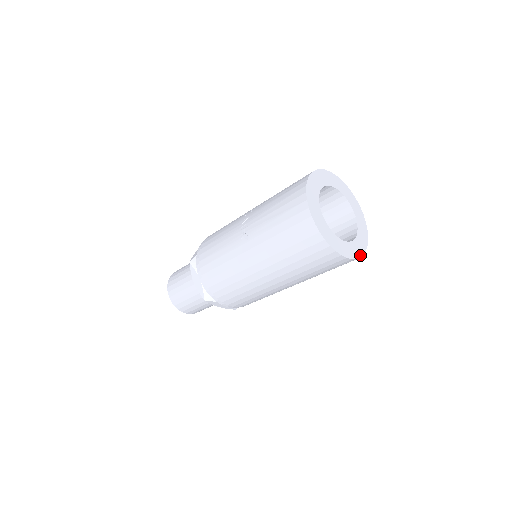
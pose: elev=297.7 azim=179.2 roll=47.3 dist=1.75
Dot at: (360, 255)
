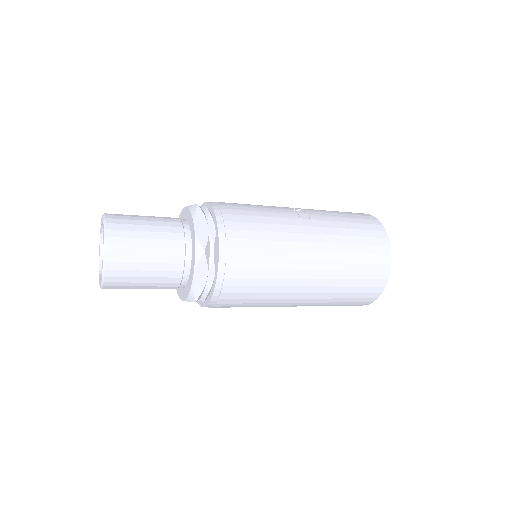
Dot at: (372, 301)
